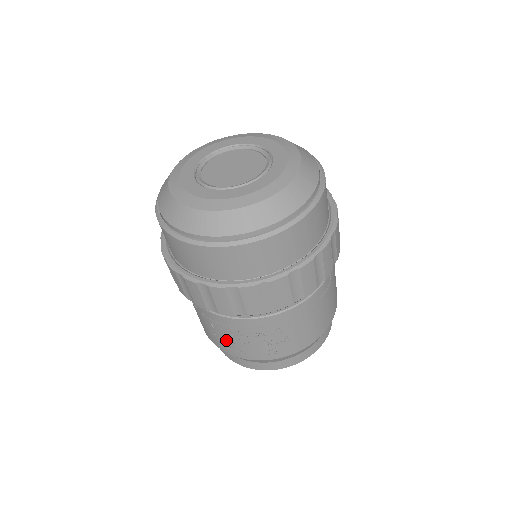
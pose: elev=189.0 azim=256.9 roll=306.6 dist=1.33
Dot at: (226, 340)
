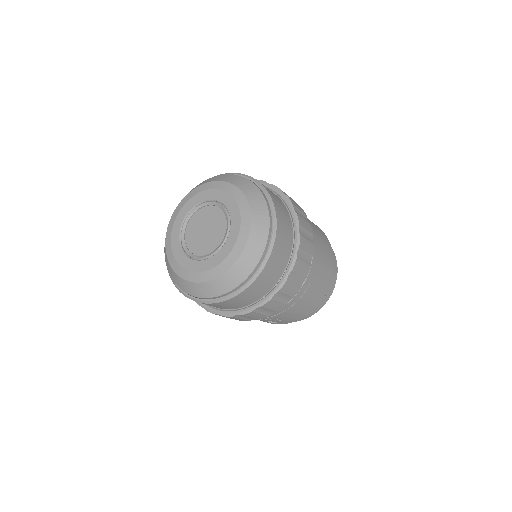
Dot at: occluded
